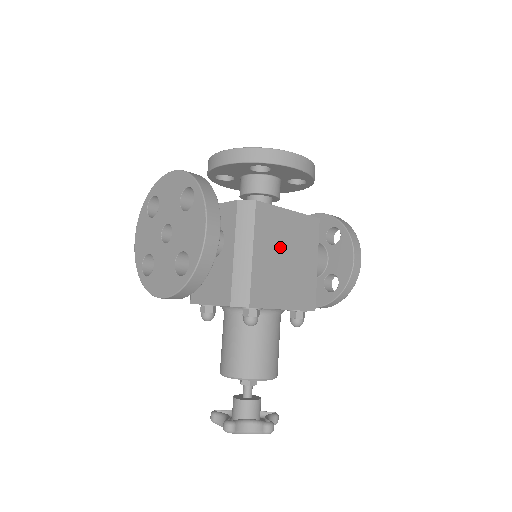
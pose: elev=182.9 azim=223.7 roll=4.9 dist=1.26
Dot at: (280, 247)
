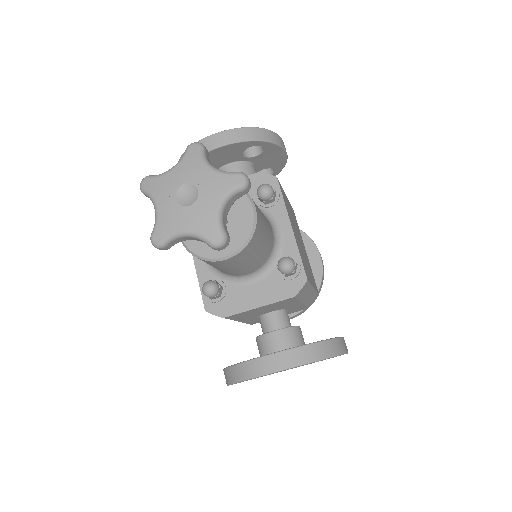
Dot at: (298, 233)
